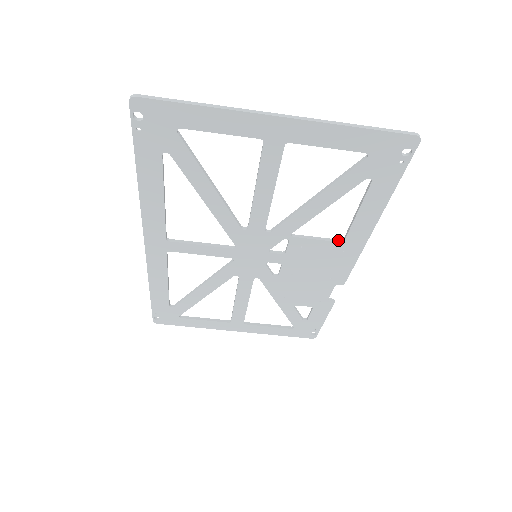
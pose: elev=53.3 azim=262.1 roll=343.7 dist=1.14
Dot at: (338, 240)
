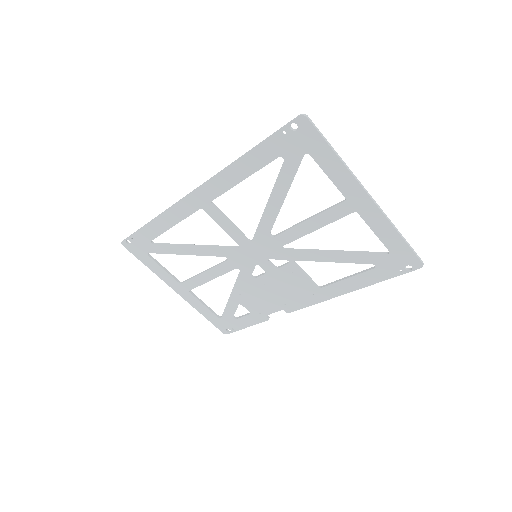
Dot at: (317, 285)
